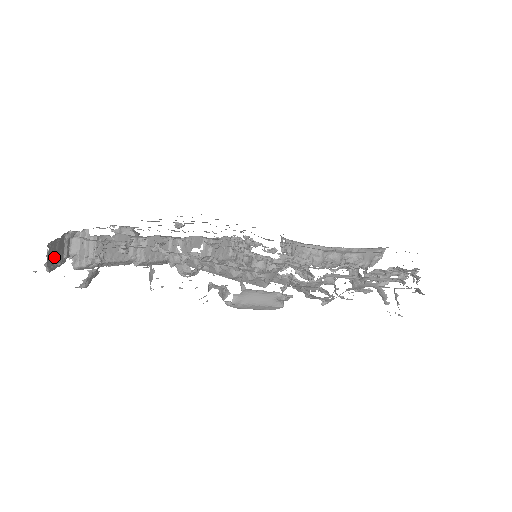
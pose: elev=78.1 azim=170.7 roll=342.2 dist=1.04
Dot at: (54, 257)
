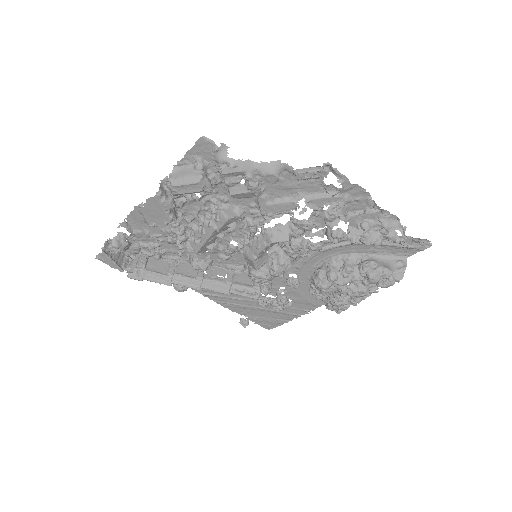
Dot at: (112, 254)
